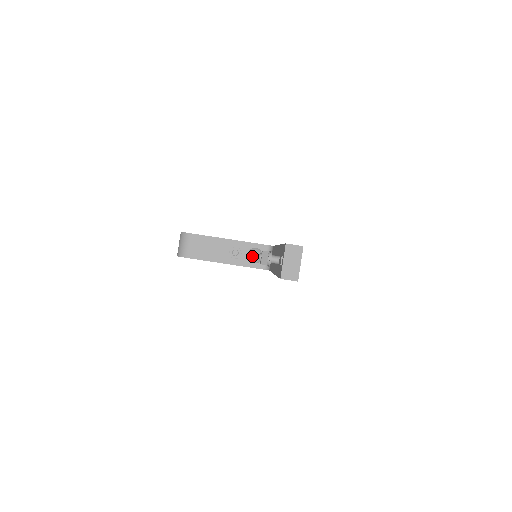
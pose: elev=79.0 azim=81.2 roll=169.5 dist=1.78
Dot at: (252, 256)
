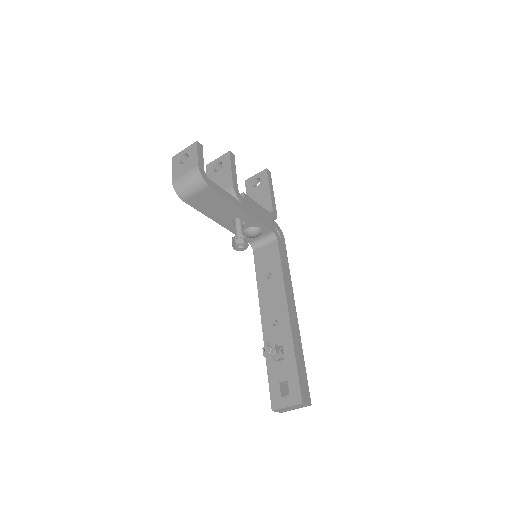
Dot at: (250, 234)
